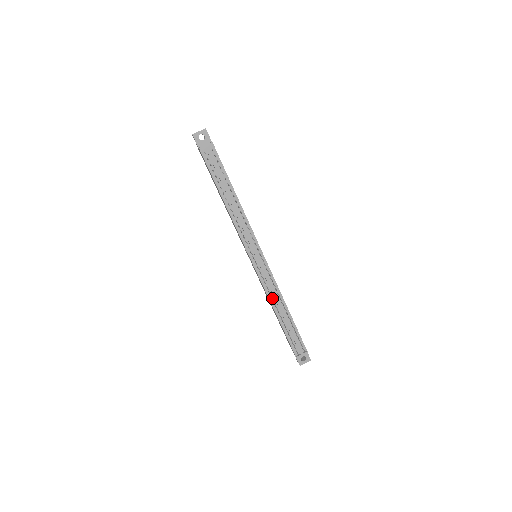
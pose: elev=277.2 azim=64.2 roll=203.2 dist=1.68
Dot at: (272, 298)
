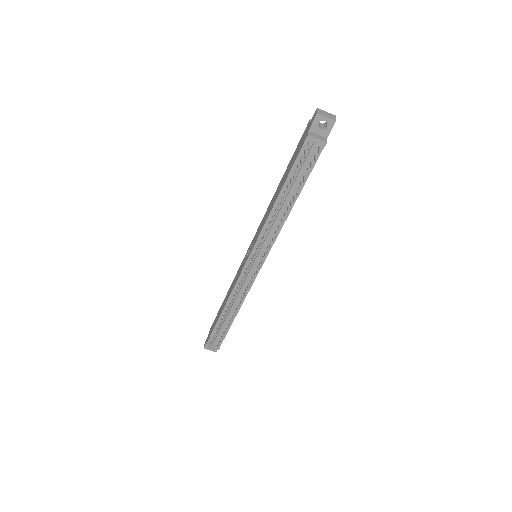
Dot at: occluded
